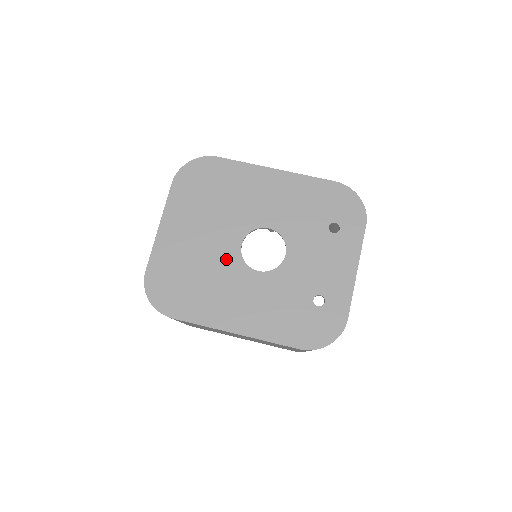
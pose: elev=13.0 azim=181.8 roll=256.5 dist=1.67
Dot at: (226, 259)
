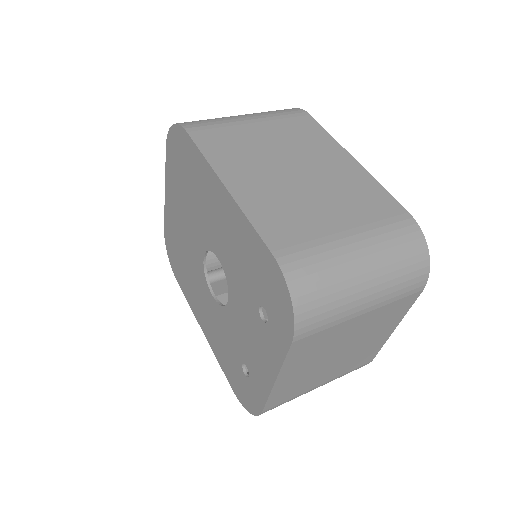
Dot at: (196, 262)
